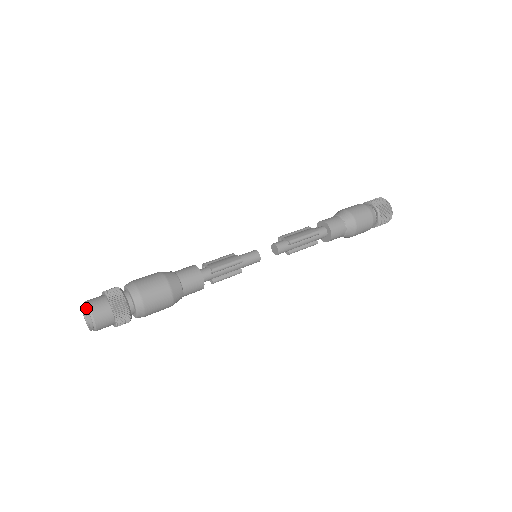
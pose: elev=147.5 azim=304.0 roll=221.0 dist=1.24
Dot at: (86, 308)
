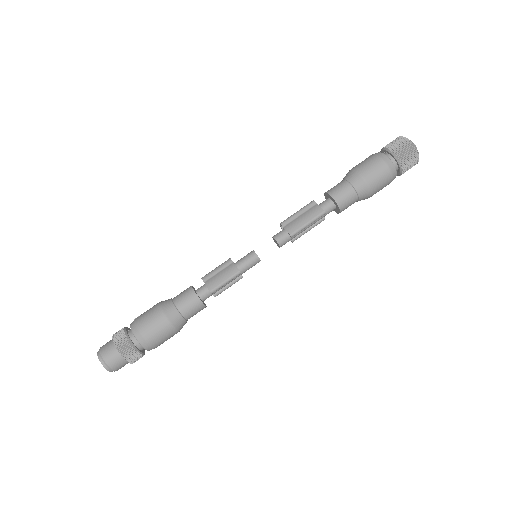
Dot at: (102, 361)
